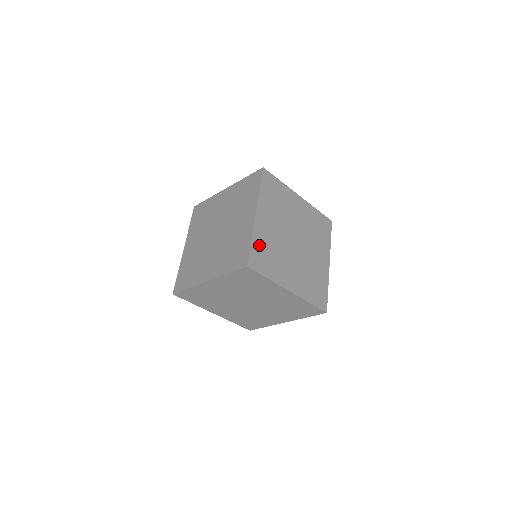
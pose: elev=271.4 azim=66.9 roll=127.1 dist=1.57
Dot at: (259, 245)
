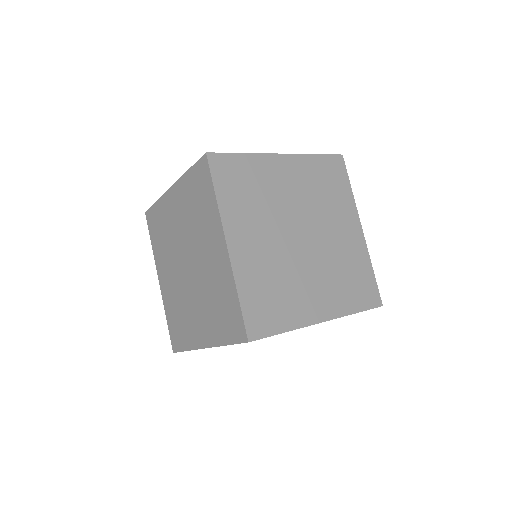
Dot at: (252, 292)
